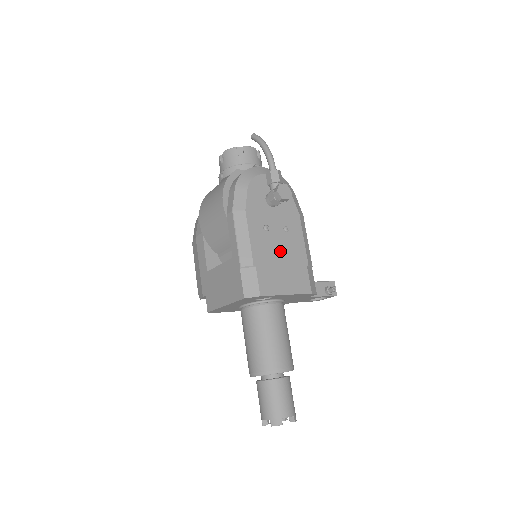
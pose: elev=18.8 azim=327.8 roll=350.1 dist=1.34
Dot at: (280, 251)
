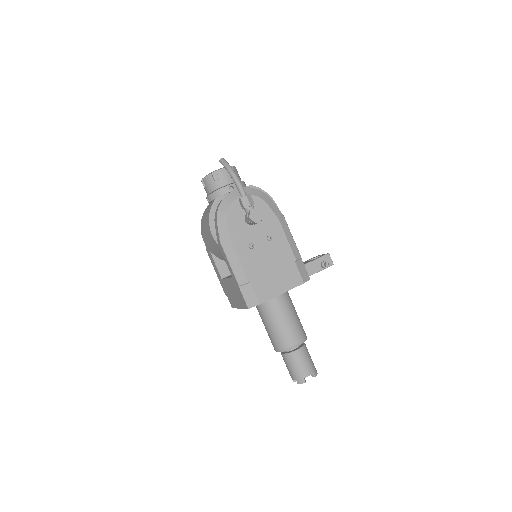
Dot at: (268, 260)
